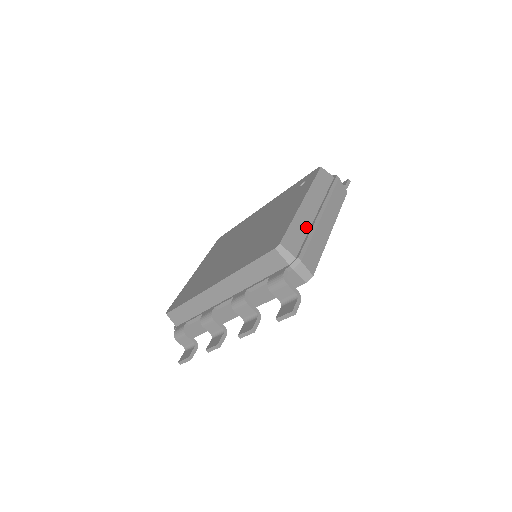
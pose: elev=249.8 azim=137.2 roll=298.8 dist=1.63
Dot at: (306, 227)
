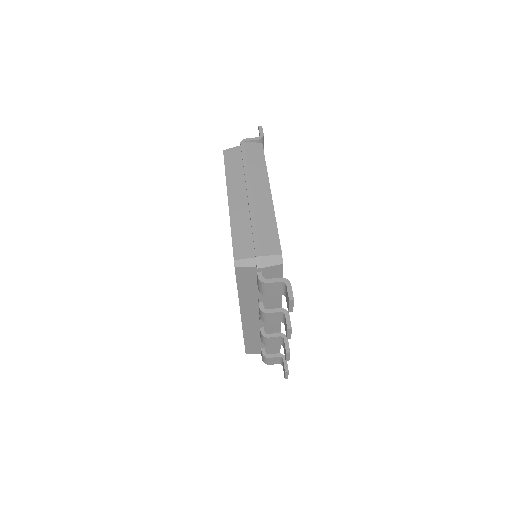
Dot at: (246, 220)
